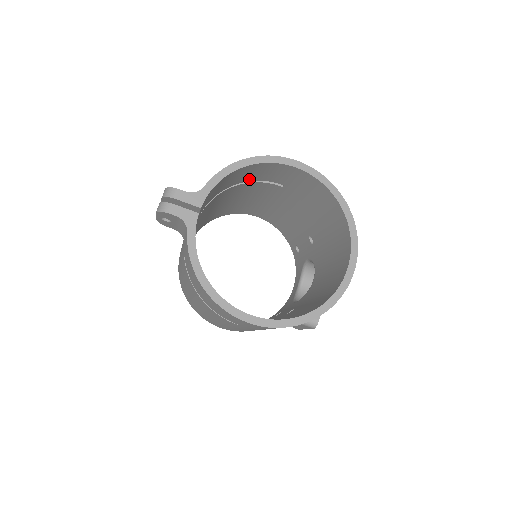
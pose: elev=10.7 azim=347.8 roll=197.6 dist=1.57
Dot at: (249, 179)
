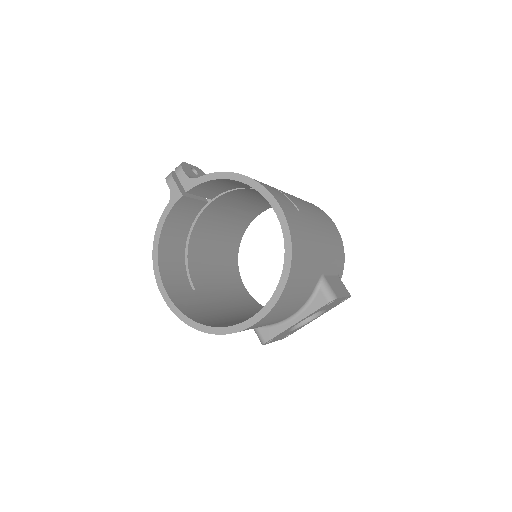
Dot at: occluded
